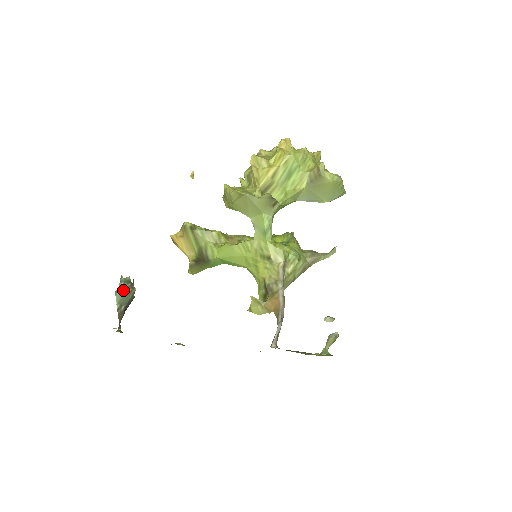
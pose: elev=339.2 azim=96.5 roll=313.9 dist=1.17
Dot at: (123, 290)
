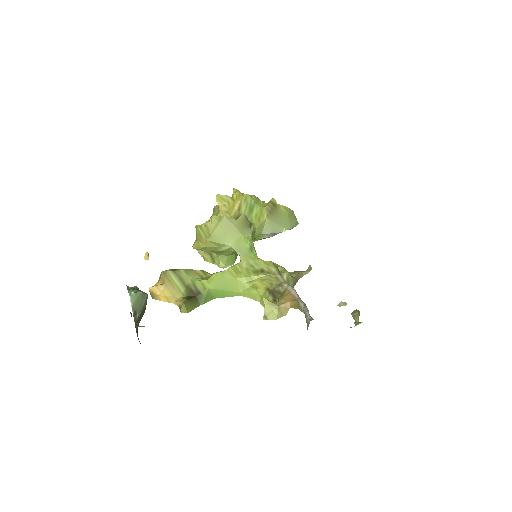
Dot at: (136, 292)
